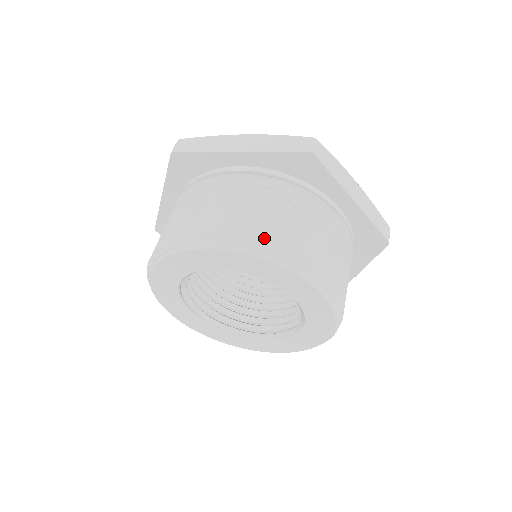
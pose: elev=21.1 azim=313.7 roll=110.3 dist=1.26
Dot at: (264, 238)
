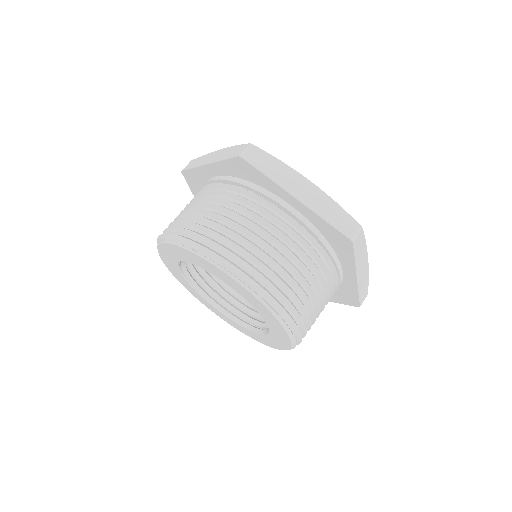
Dot at: (276, 290)
